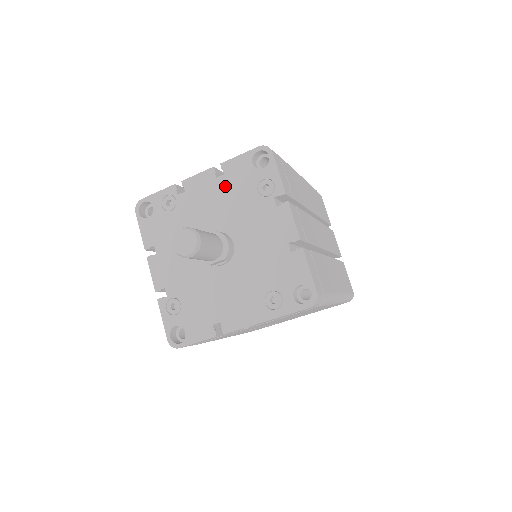
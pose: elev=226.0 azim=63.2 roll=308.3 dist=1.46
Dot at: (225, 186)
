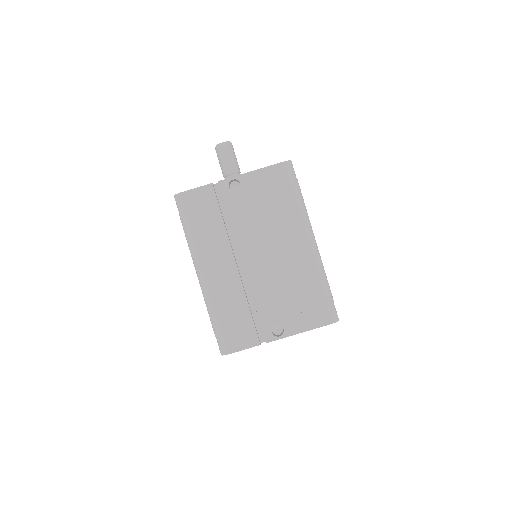
Dot at: occluded
